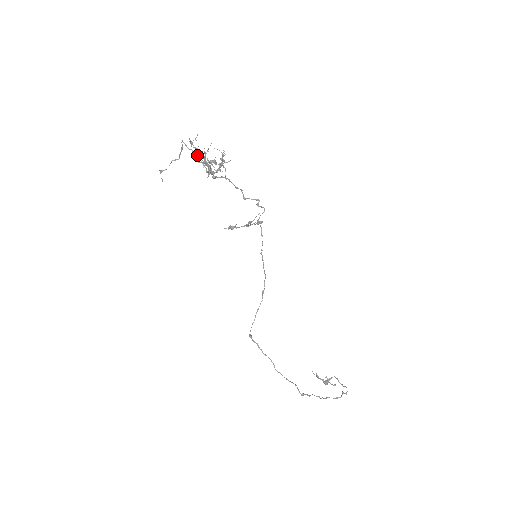
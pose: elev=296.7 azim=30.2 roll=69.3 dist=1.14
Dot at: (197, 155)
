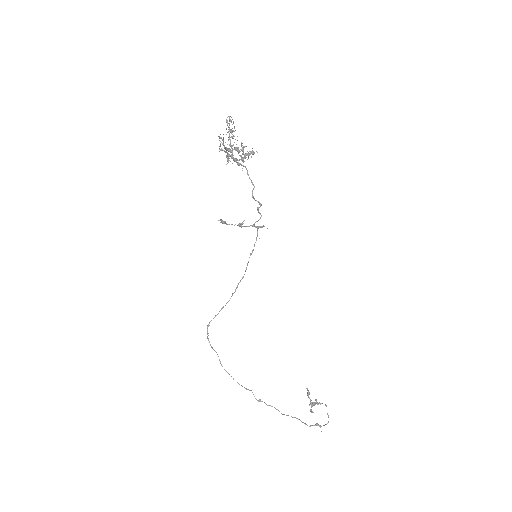
Dot at: occluded
